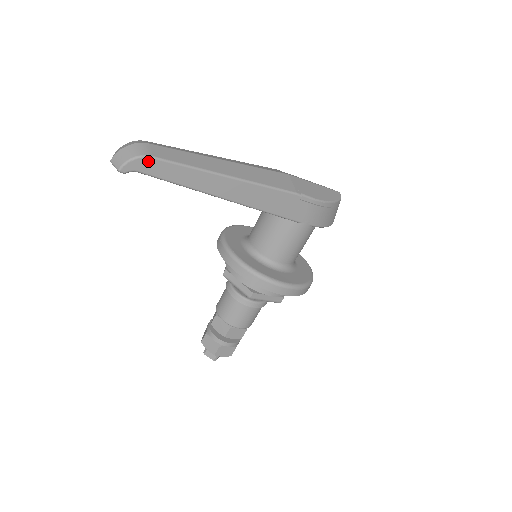
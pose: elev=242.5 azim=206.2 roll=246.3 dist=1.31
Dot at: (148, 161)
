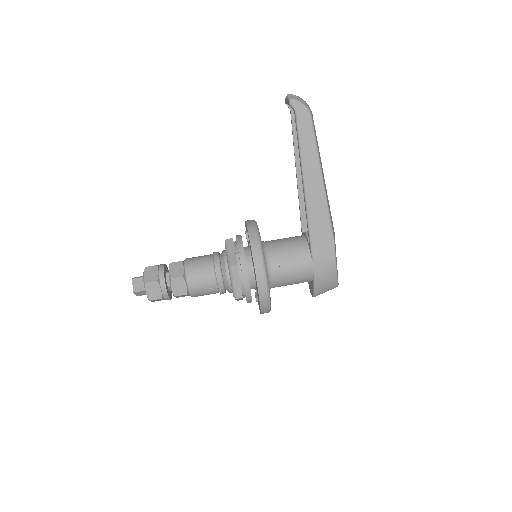
Dot at: (307, 116)
